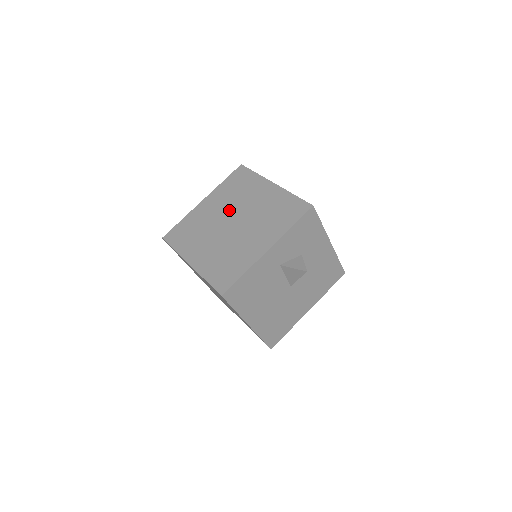
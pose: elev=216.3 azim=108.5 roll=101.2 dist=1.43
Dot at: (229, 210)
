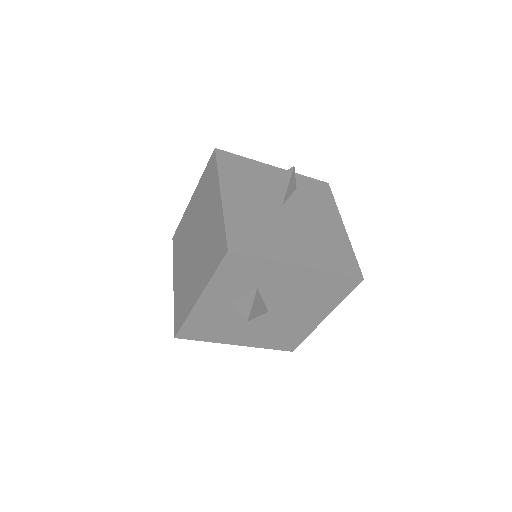
Dot at: (197, 222)
